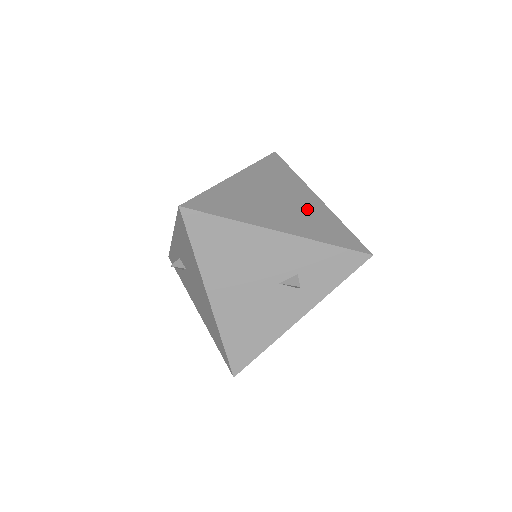
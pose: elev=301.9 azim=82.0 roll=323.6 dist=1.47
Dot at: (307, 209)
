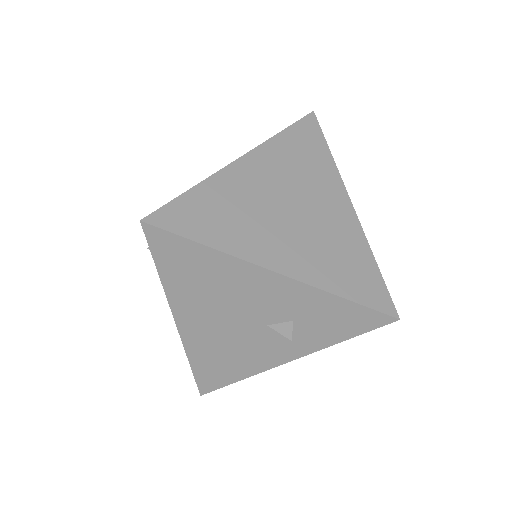
Dot at: (329, 228)
